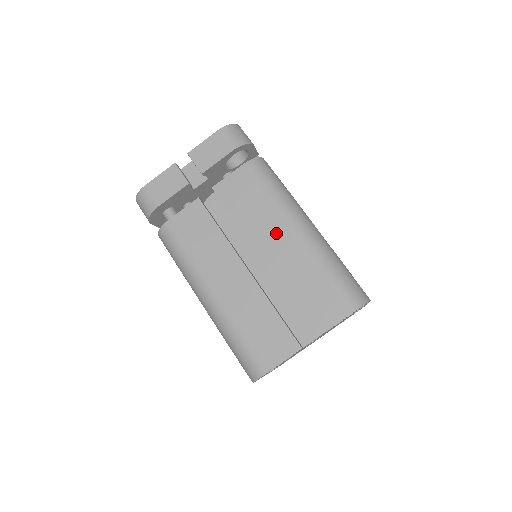
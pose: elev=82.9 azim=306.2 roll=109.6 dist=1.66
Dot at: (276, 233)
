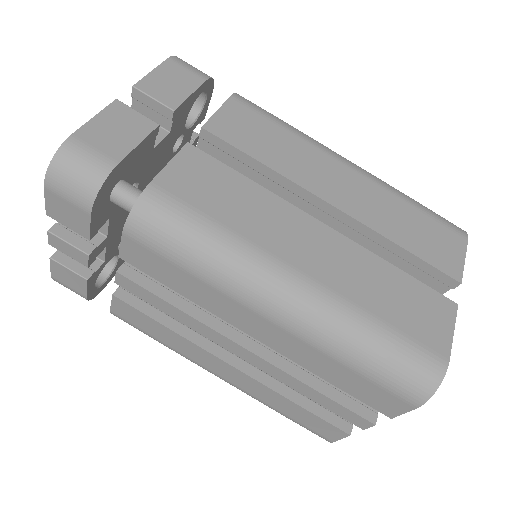
Dot at: (328, 170)
